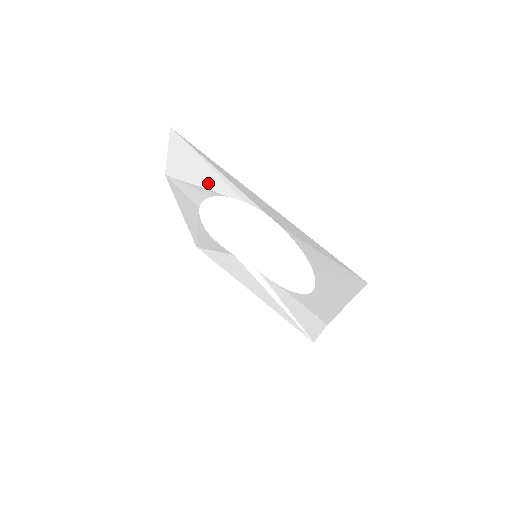
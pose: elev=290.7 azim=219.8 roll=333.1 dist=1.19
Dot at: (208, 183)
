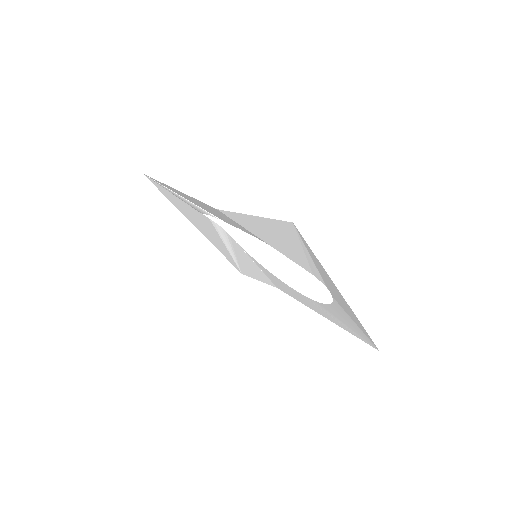
Dot at: (281, 249)
